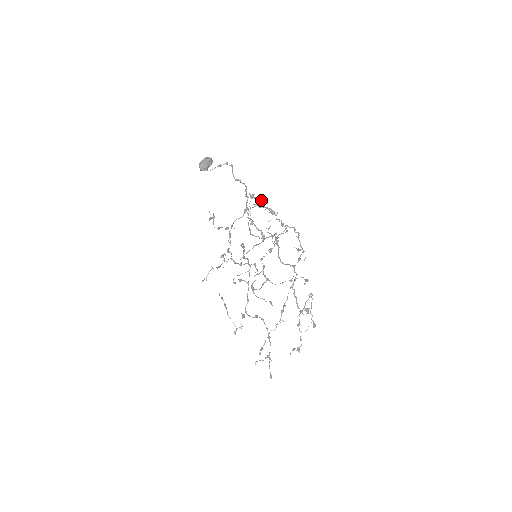
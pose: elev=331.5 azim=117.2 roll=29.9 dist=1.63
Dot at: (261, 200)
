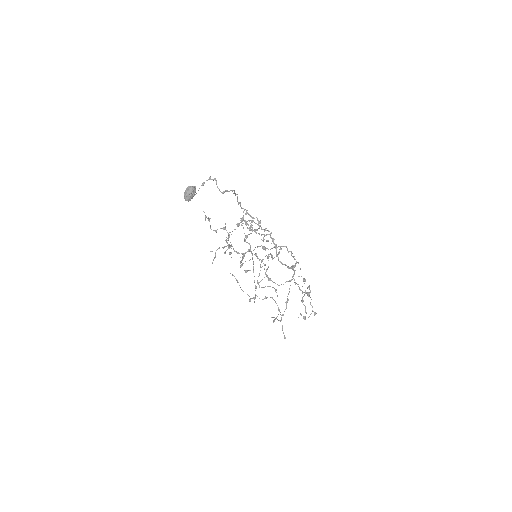
Dot at: (251, 226)
